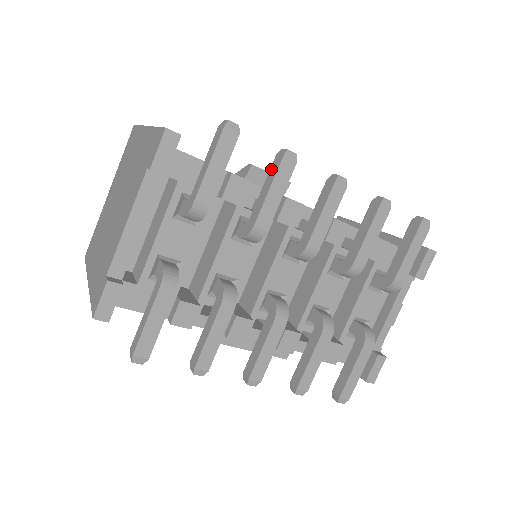
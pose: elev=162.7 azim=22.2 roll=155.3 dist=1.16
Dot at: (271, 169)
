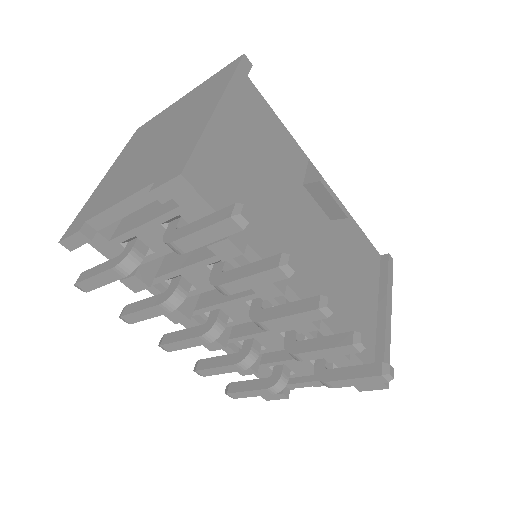
Dot at: (267, 259)
